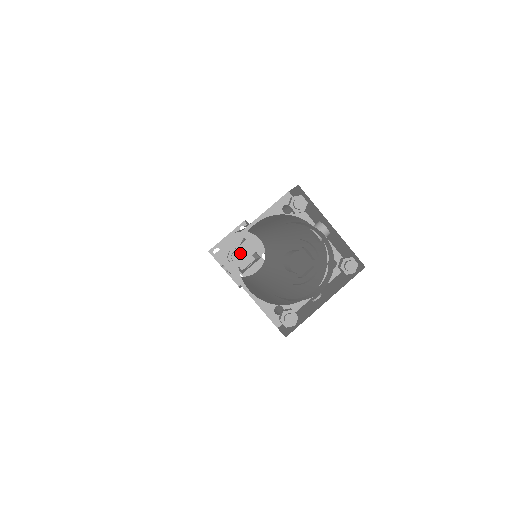
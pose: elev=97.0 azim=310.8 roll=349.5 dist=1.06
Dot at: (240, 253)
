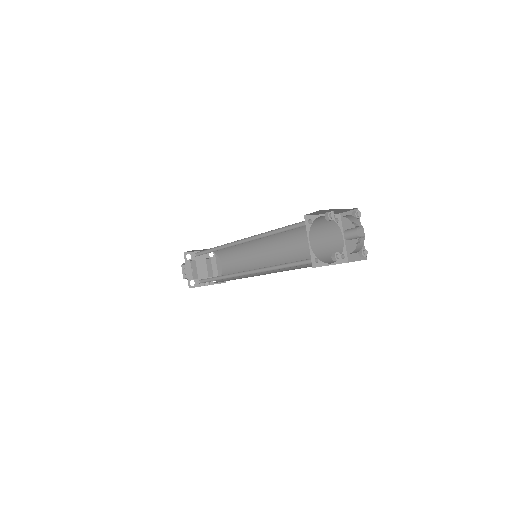
Dot at: (339, 254)
